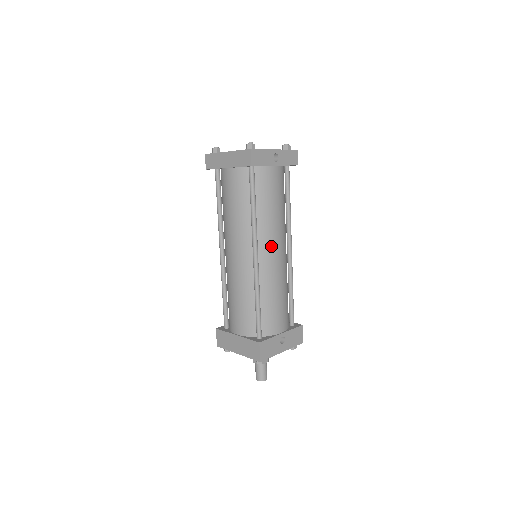
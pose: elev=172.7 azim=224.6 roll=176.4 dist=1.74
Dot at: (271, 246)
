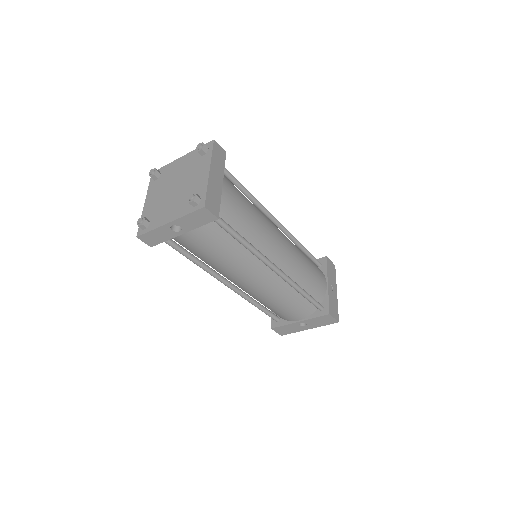
Dot at: (237, 280)
